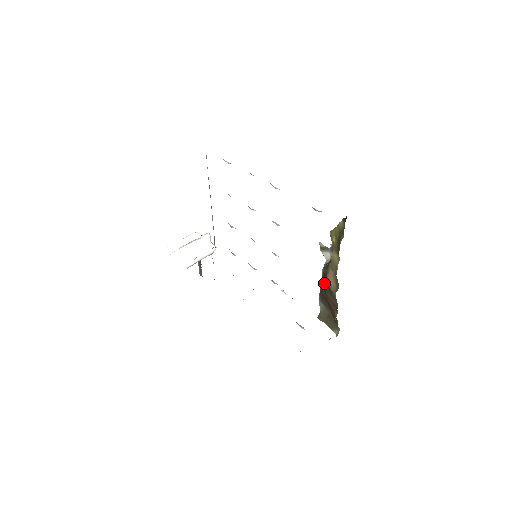
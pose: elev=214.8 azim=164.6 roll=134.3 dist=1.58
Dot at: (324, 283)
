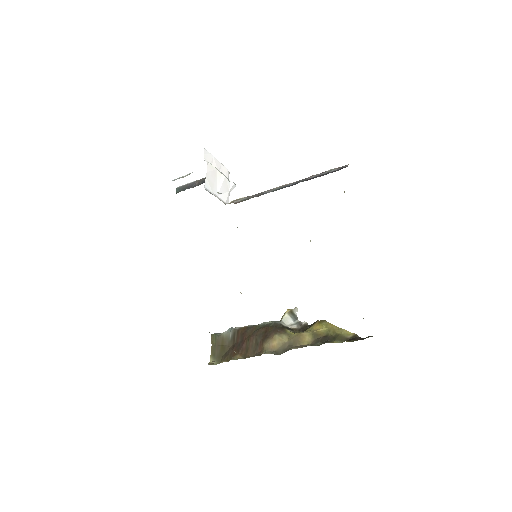
Dot at: (261, 330)
